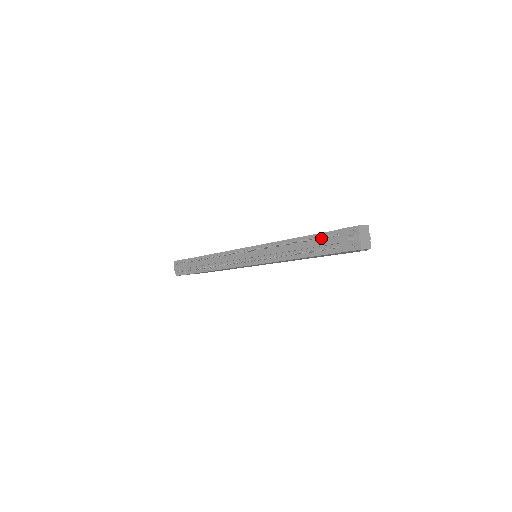
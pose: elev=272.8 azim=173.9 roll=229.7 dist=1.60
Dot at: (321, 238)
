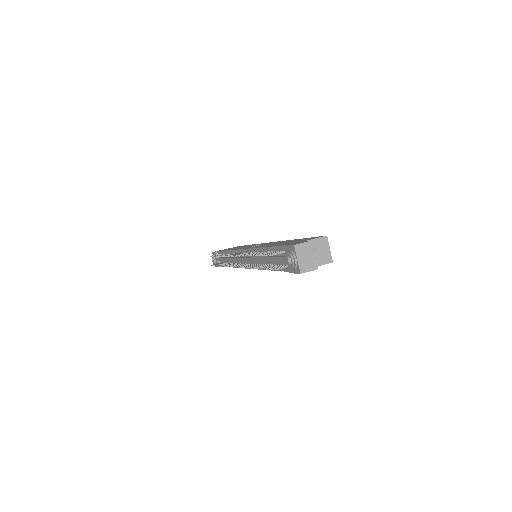
Dot at: occluded
